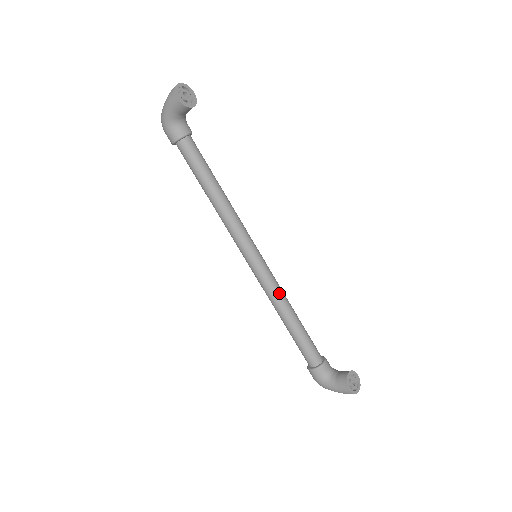
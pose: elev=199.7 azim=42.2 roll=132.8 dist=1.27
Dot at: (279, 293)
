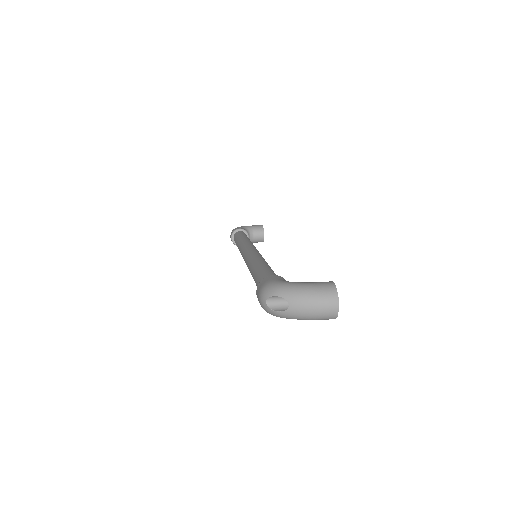
Dot at: occluded
